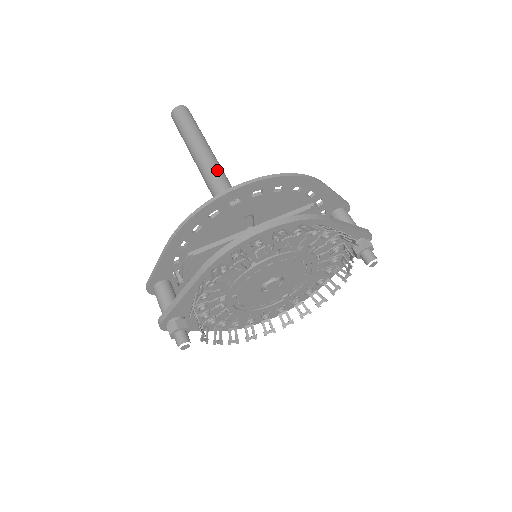
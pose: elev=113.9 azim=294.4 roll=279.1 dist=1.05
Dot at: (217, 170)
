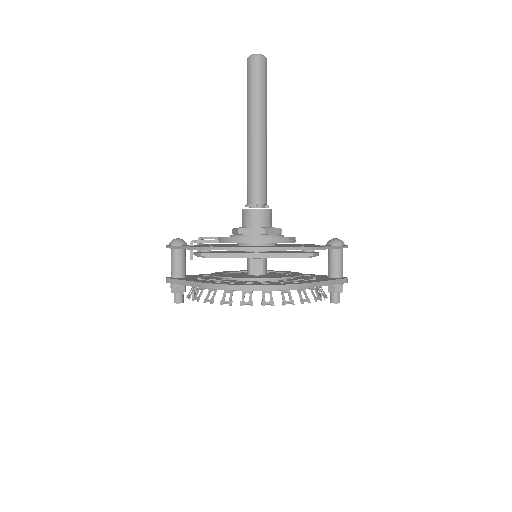
Dot at: (260, 160)
